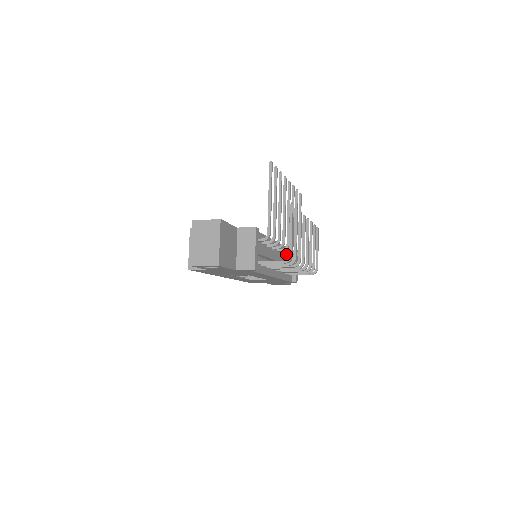
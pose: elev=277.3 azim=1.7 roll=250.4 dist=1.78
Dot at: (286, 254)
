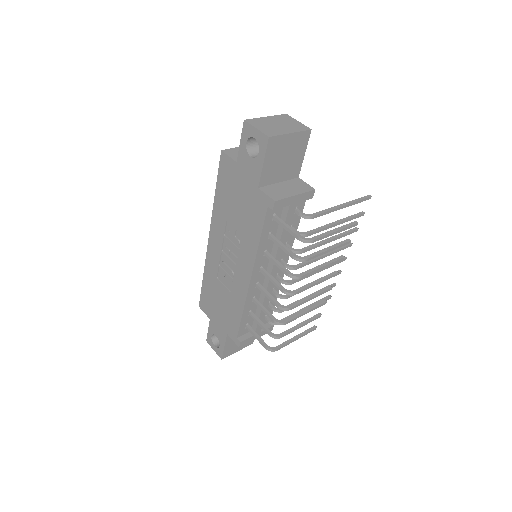
Dot at: (270, 303)
